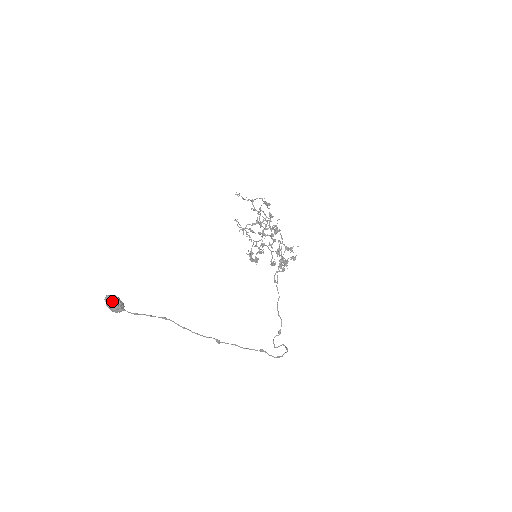
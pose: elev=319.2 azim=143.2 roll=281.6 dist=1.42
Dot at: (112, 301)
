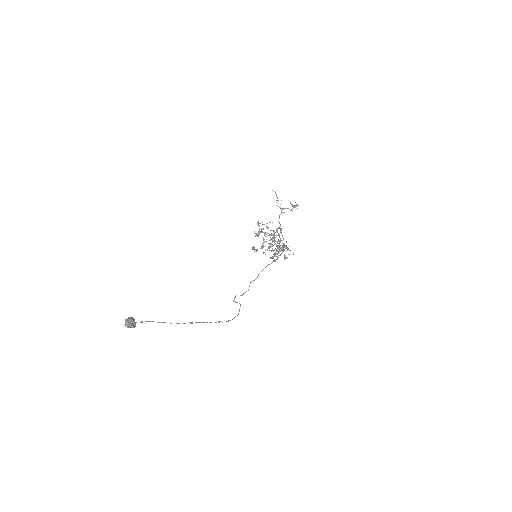
Dot at: (129, 327)
